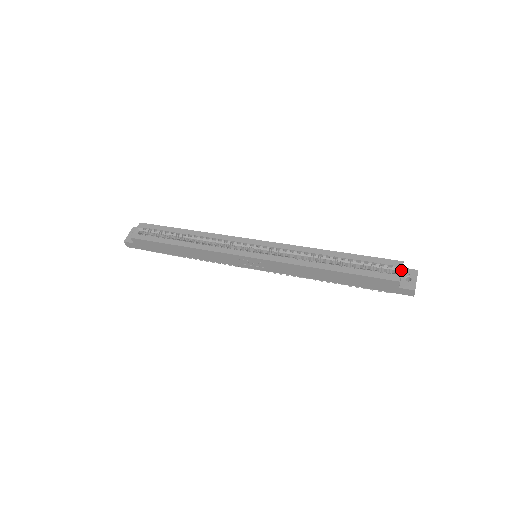
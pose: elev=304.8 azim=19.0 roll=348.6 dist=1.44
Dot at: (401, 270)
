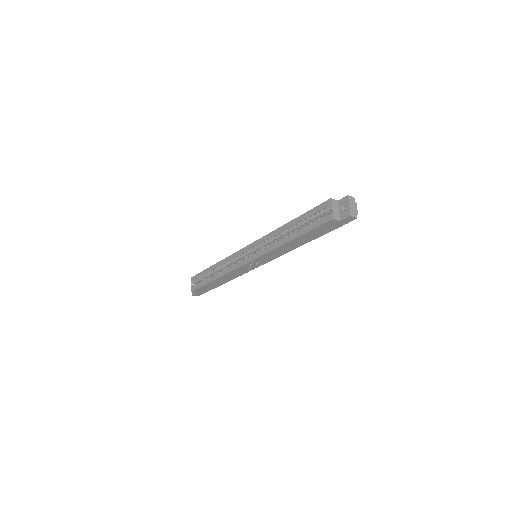
Dot at: (331, 208)
